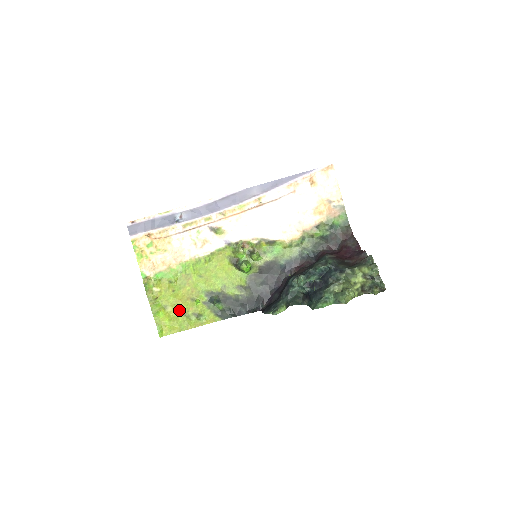
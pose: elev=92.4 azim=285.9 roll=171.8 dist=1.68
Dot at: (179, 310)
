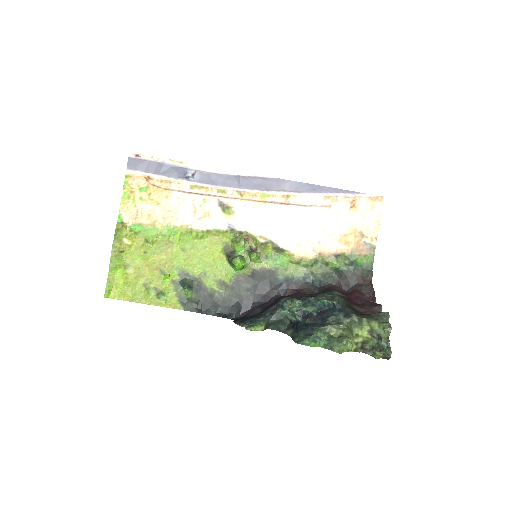
Dot at: (141, 277)
